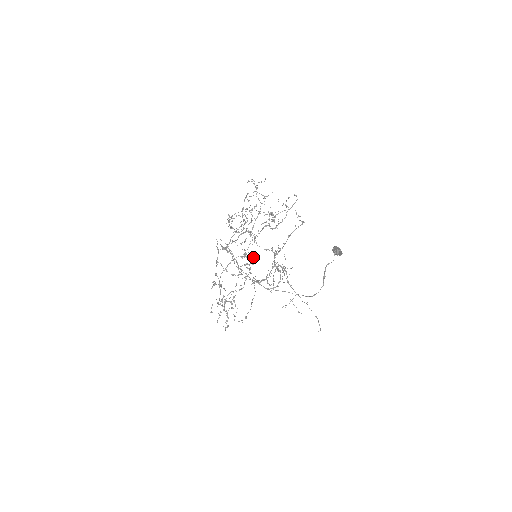
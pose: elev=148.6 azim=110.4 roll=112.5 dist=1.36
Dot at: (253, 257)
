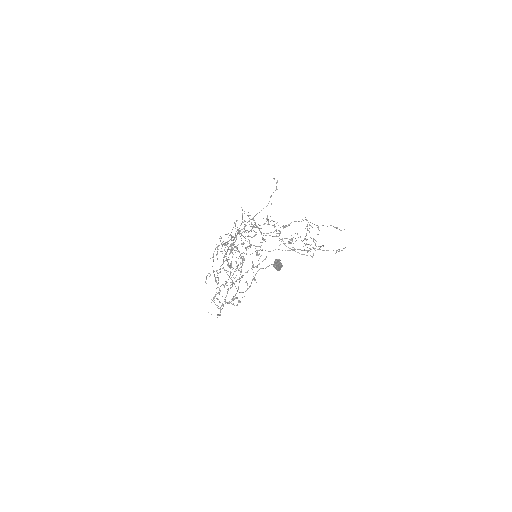
Dot at: (231, 235)
